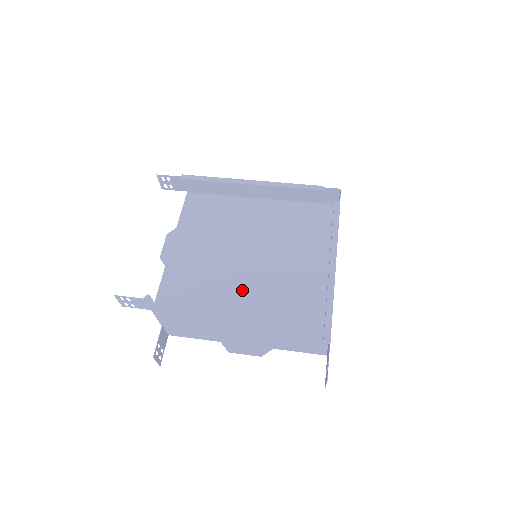
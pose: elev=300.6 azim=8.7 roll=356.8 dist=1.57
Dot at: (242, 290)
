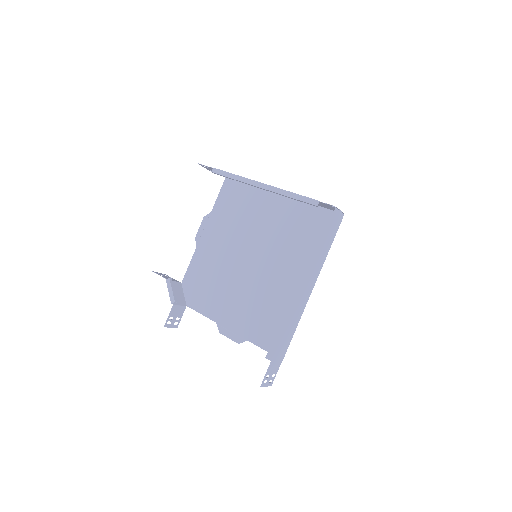
Dot at: (241, 283)
